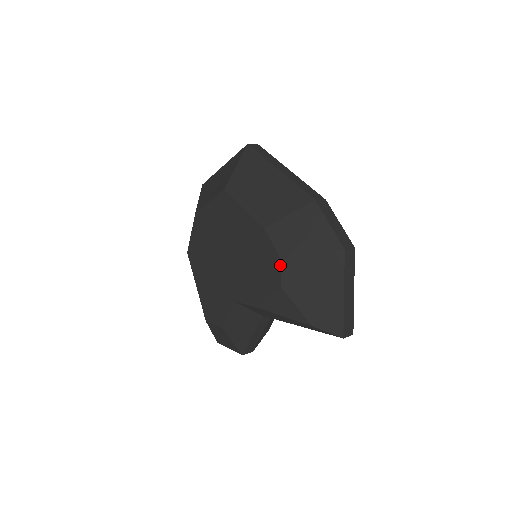
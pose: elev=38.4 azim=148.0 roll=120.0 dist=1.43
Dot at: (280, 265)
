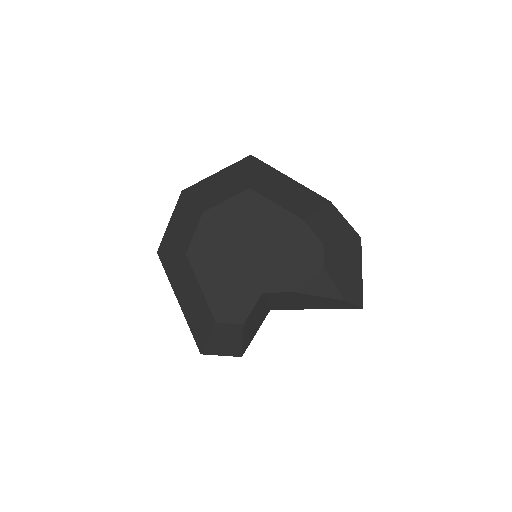
Dot at: (323, 249)
